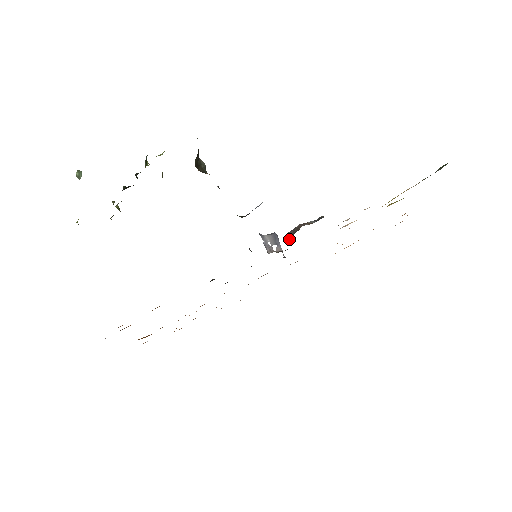
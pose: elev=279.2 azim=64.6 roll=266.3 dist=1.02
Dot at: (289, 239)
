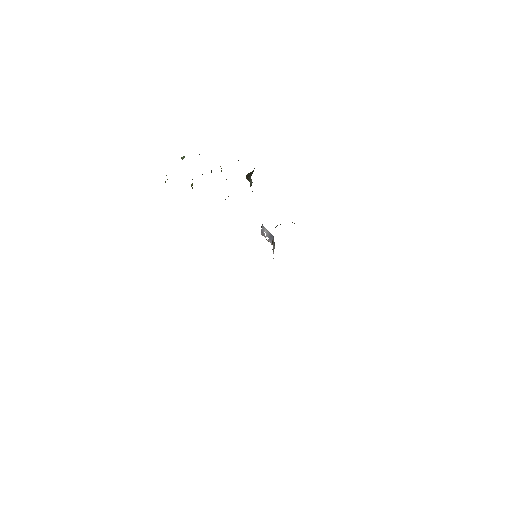
Dot at: (276, 226)
